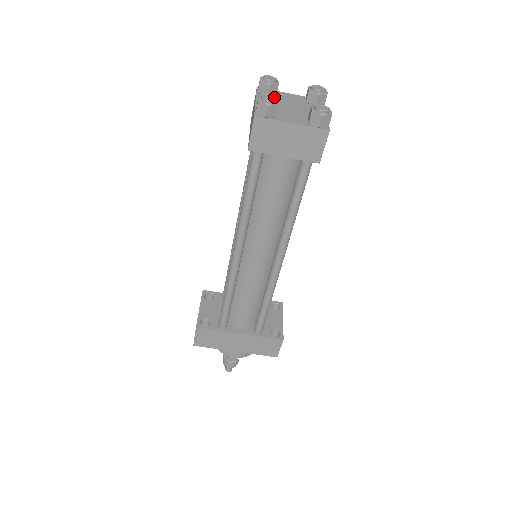
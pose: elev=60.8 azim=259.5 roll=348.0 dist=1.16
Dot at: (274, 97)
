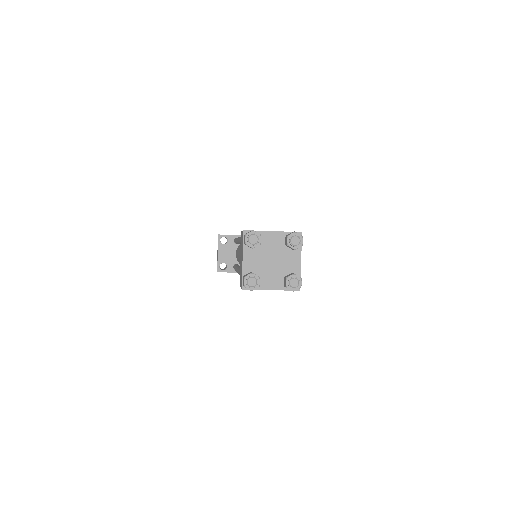
Dot at: (256, 279)
